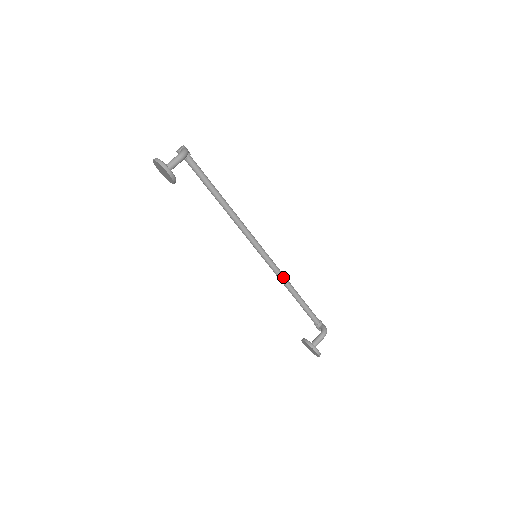
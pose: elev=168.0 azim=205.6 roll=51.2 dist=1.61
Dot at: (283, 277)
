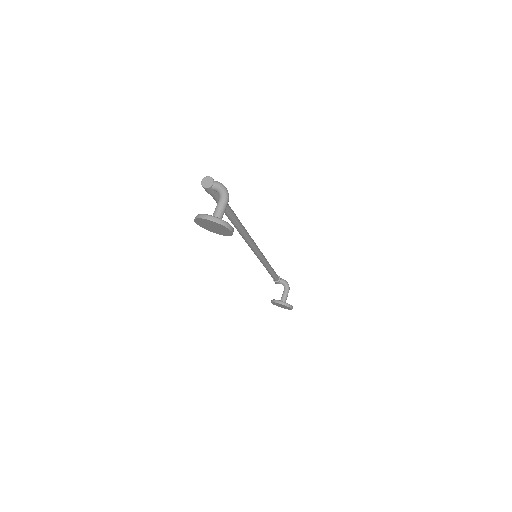
Dot at: (265, 259)
